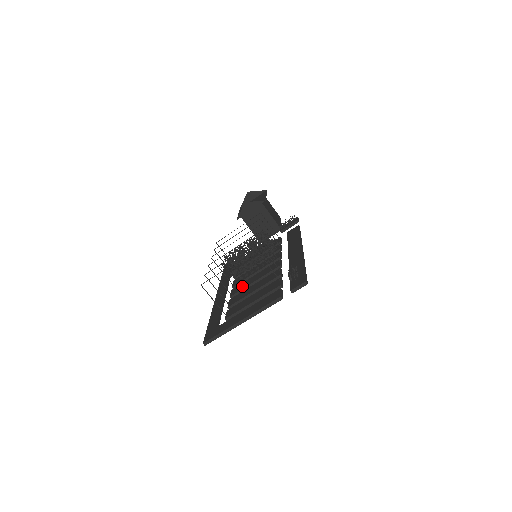
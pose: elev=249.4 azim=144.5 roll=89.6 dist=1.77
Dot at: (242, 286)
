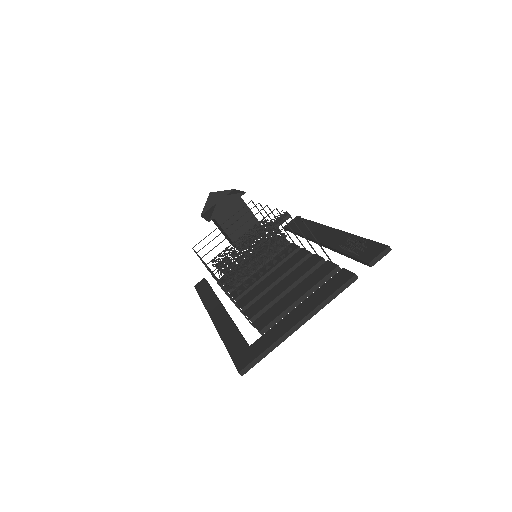
Dot at: (256, 291)
